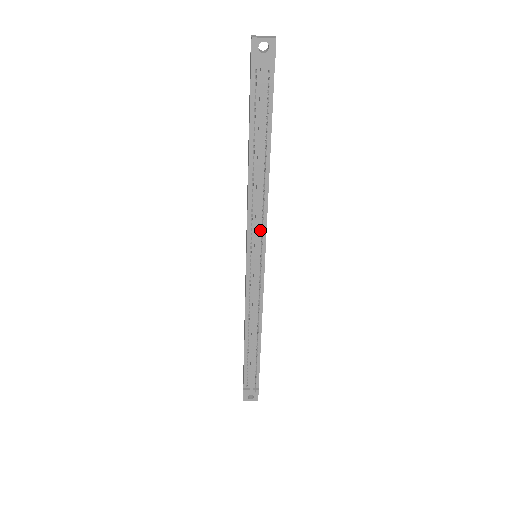
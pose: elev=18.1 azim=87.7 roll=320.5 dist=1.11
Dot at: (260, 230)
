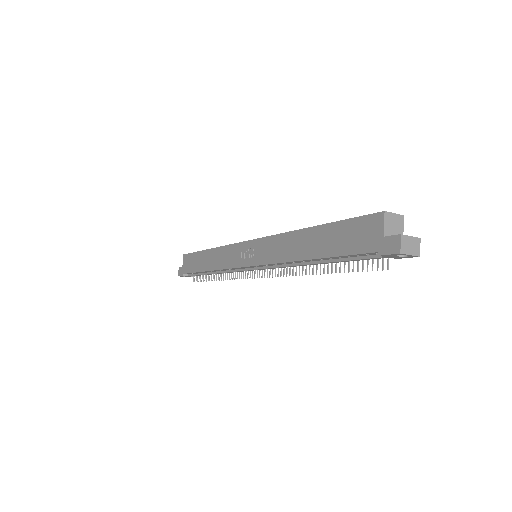
Dot at: occluded
